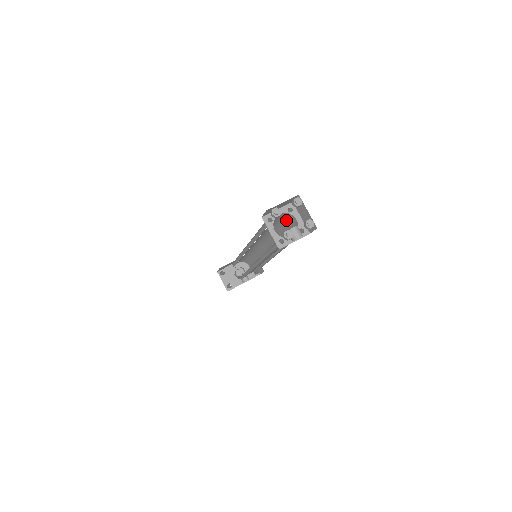
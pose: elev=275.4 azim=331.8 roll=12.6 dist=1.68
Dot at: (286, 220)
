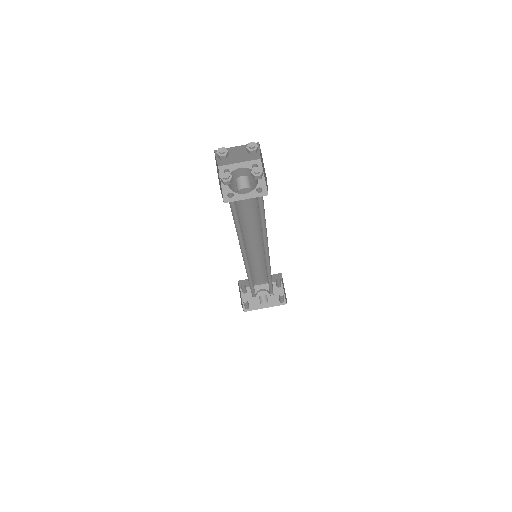
Dot at: (256, 184)
